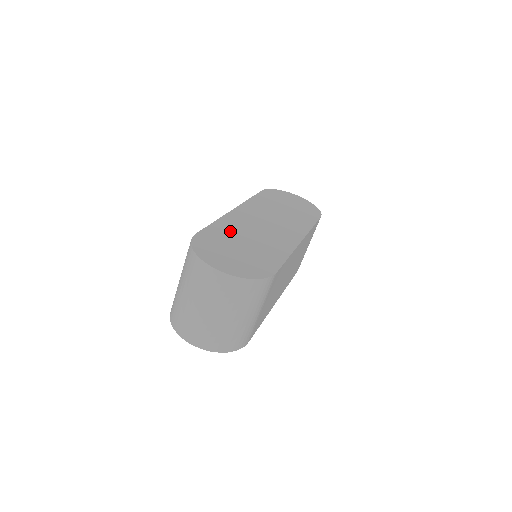
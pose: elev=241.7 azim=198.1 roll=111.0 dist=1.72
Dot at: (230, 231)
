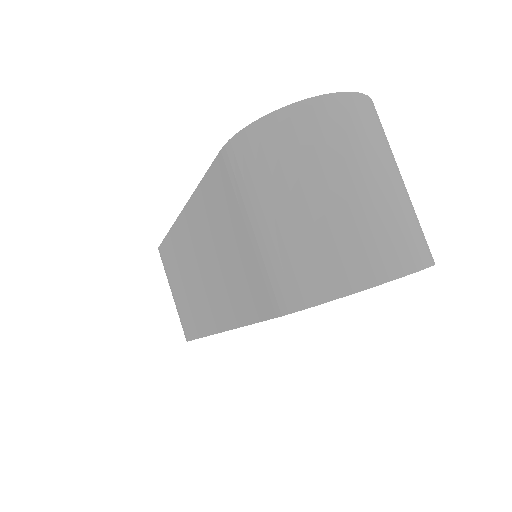
Dot at: occluded
